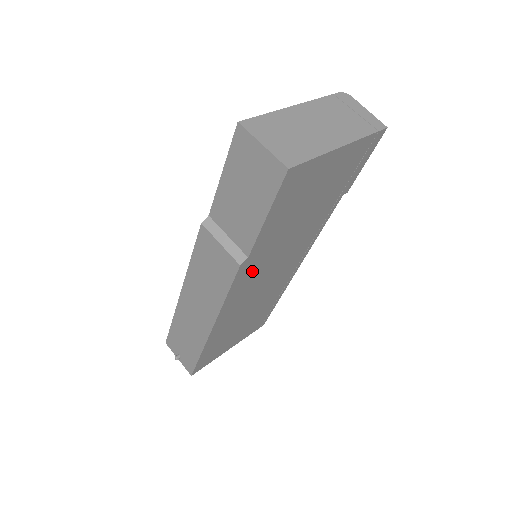
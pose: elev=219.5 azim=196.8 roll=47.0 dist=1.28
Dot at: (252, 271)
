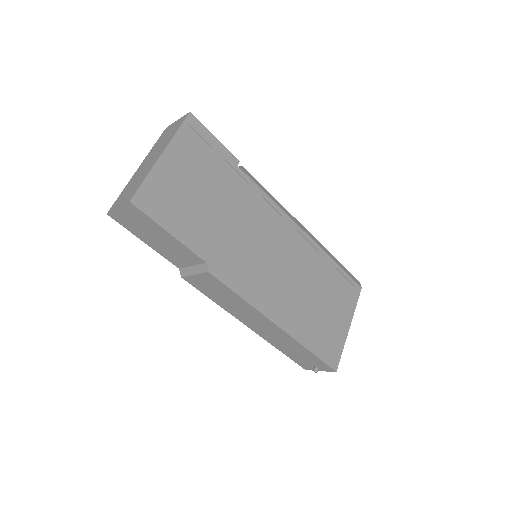
Dot at: (235, 266)
